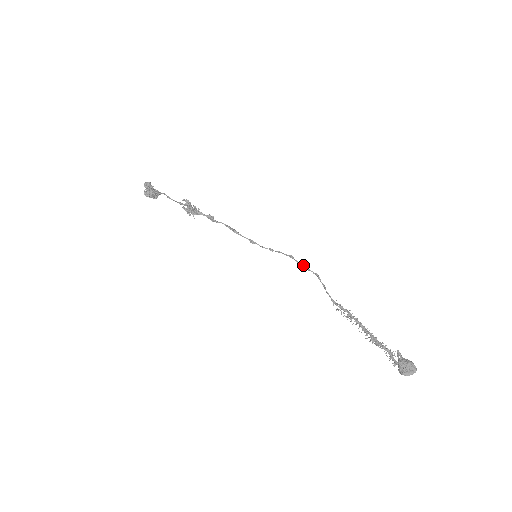
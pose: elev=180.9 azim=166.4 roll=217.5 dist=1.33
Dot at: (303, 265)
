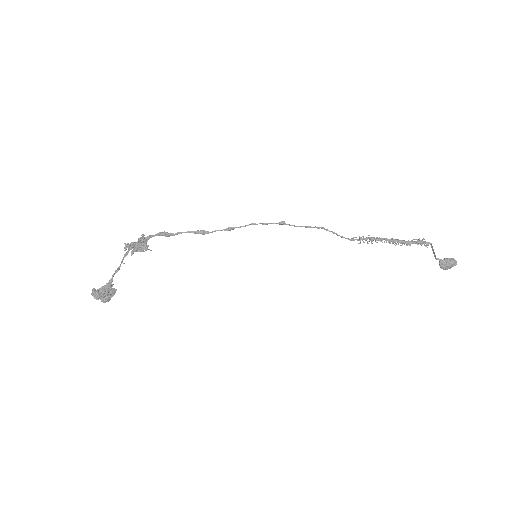
Dot at: (301, 226)
